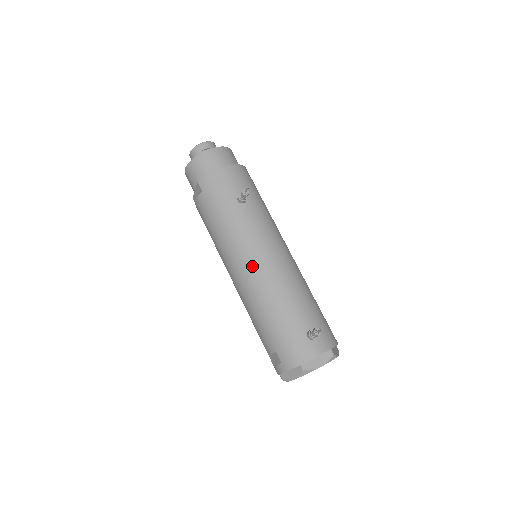
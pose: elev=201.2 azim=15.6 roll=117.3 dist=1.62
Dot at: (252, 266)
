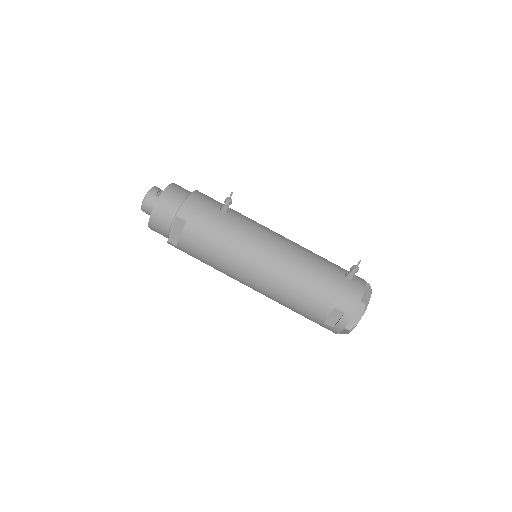
Dot at: (272, 253)
